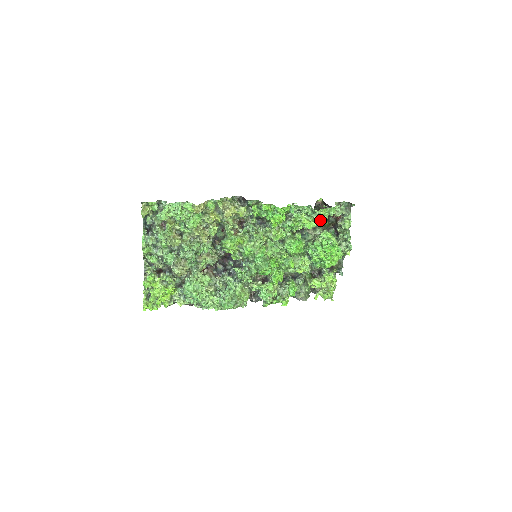
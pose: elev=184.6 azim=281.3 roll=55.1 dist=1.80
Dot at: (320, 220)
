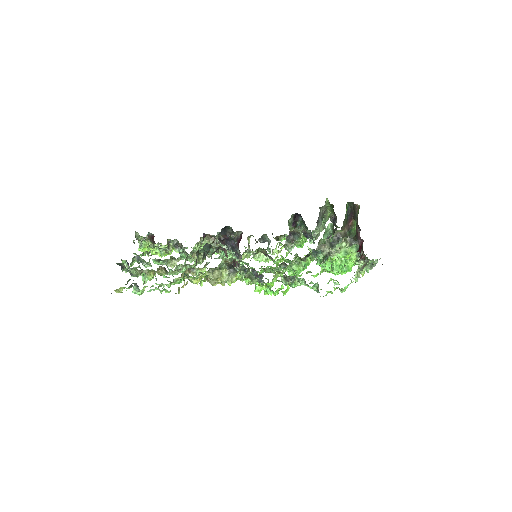
Dot at: occluded
